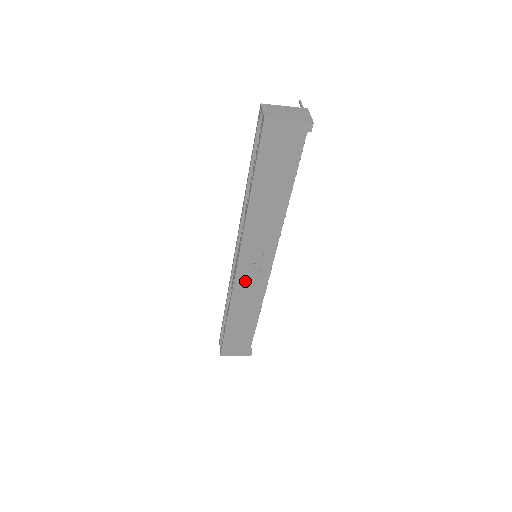
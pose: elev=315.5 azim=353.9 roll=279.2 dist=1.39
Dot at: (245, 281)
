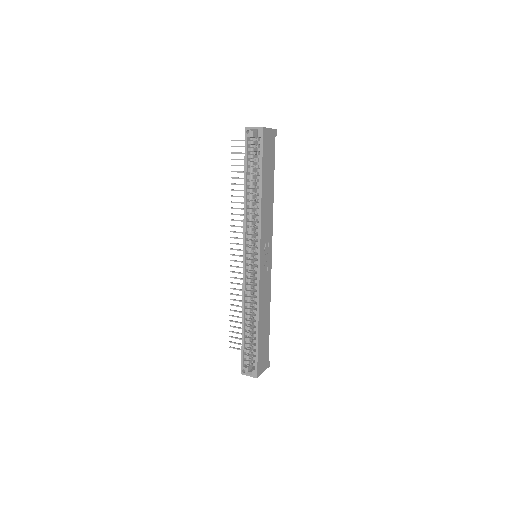
Dot at: (263, 275)
